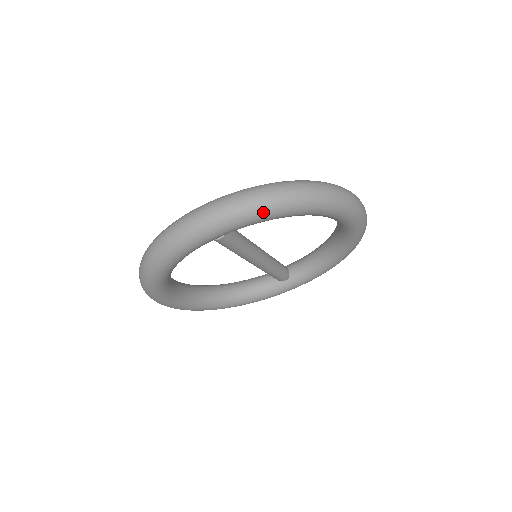
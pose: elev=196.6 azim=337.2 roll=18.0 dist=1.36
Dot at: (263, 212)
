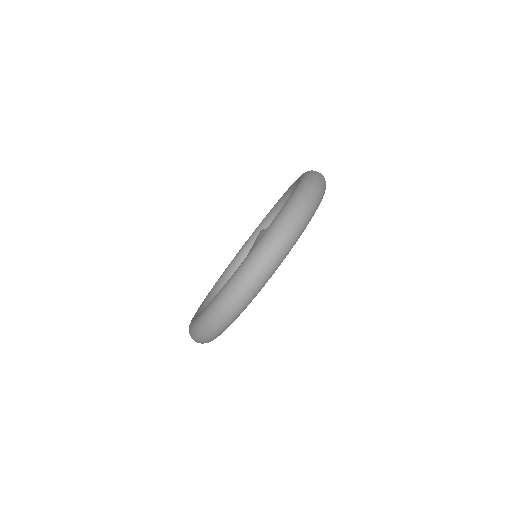
Dot at: (278, 265)
